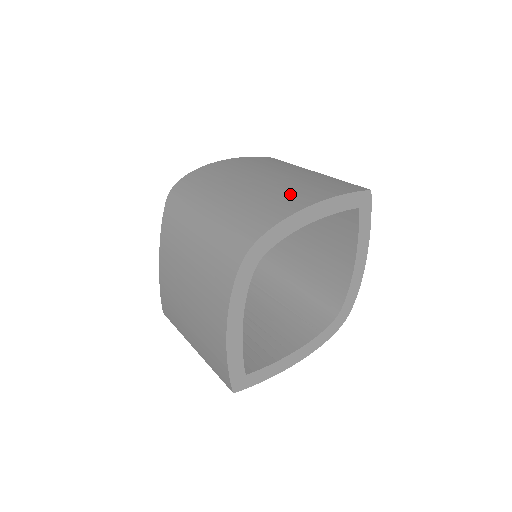
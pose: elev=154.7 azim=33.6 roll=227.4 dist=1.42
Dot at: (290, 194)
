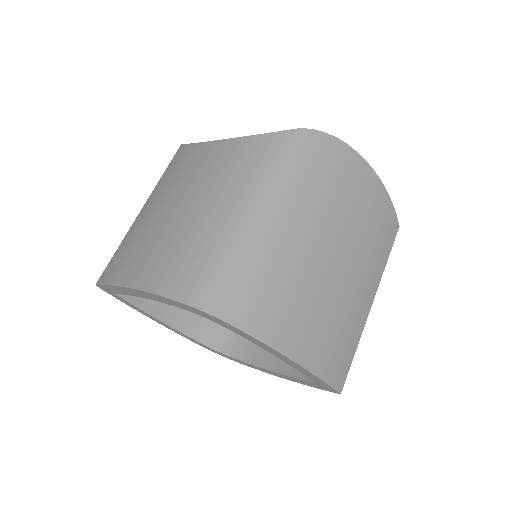
Dot at: (307, 317)
